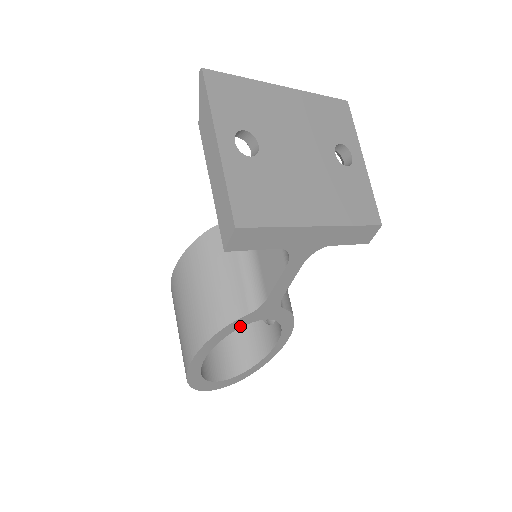
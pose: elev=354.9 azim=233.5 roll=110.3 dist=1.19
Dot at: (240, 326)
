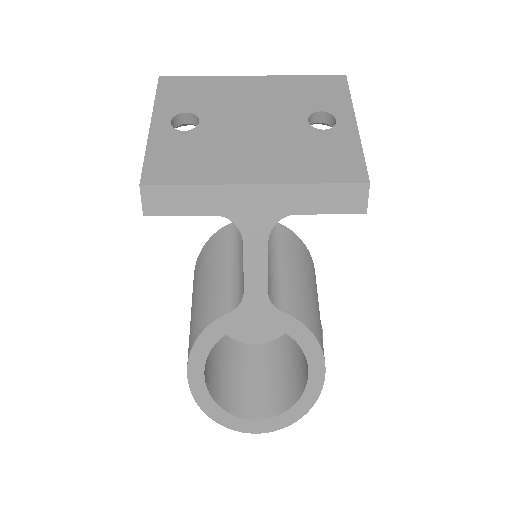
Dot at: (228, 330)
